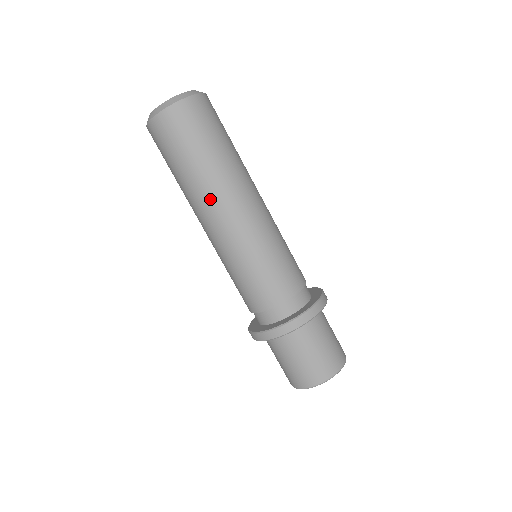
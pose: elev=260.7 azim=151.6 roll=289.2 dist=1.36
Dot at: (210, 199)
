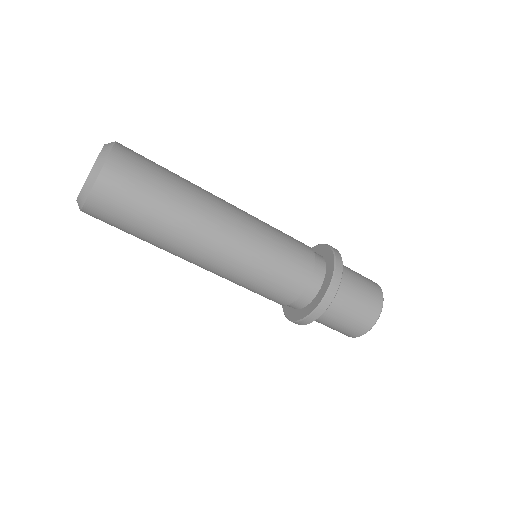
Dot at: (196, 233)
